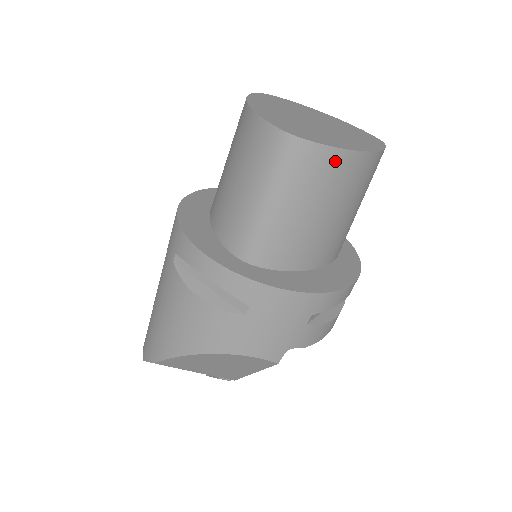
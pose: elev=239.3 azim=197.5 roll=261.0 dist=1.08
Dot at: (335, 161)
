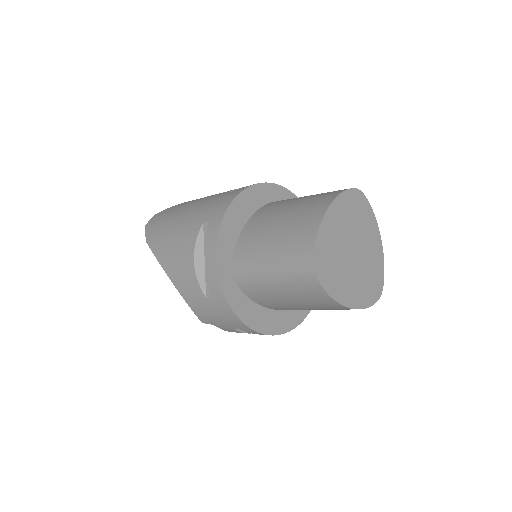
Dot at: (325, 299)
